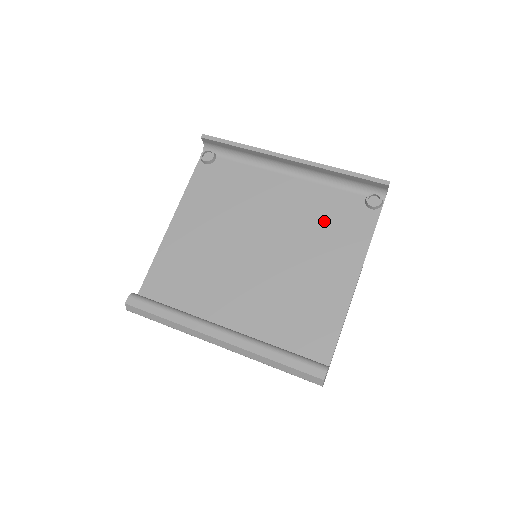
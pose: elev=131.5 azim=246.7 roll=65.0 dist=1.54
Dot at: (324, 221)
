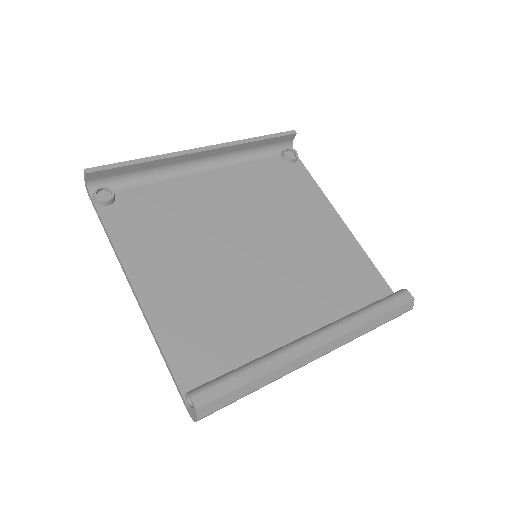
Dot at: (274, 191)
